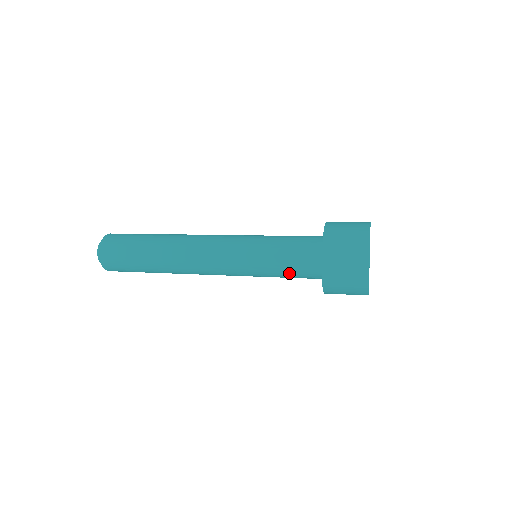
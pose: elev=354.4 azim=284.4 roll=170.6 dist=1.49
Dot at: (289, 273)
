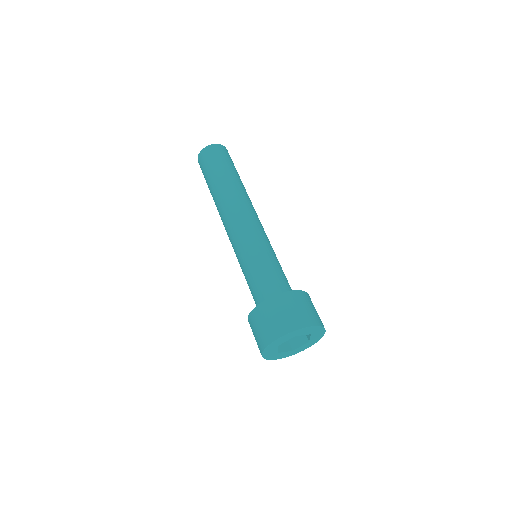
Dot at: (250, 289)
